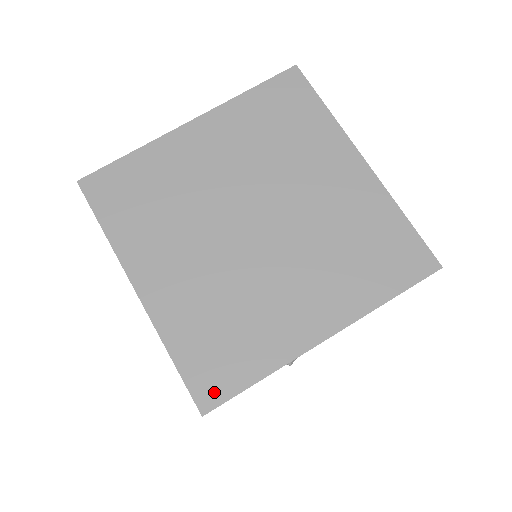
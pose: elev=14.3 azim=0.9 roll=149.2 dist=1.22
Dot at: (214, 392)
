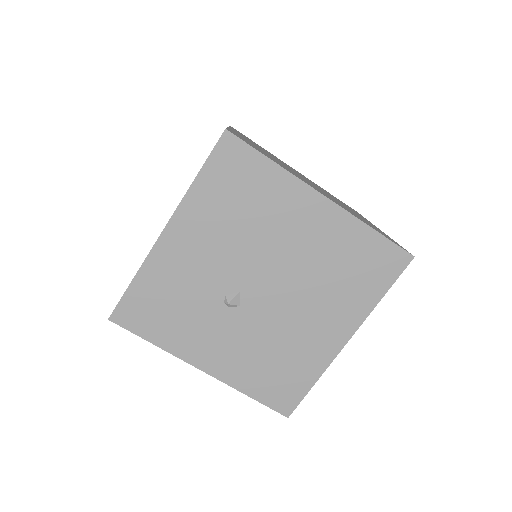
Dot at: occluded
